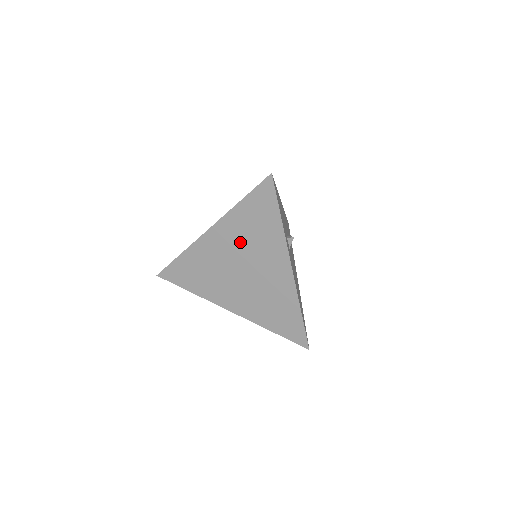
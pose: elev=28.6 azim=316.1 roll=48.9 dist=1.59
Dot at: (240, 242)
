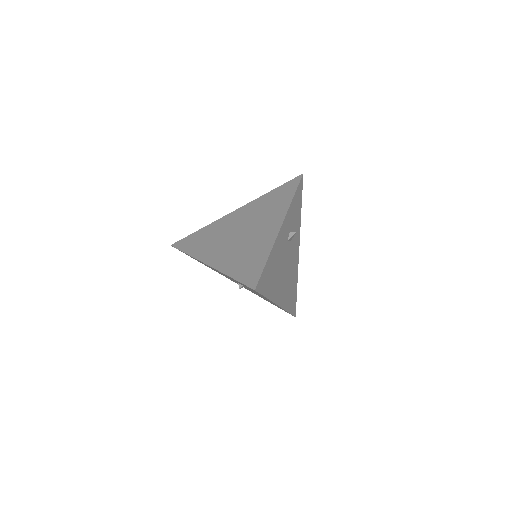
Dot at: (253, 214)
